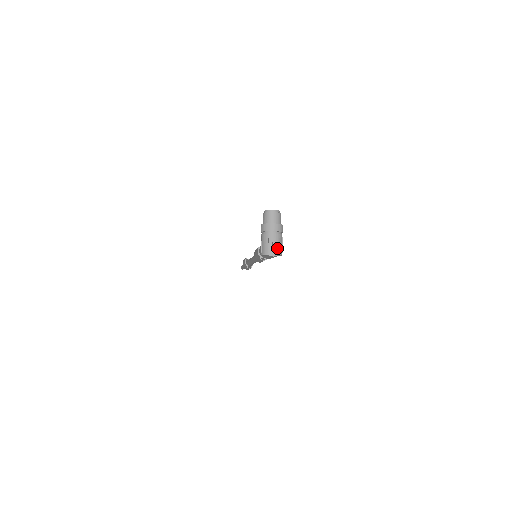
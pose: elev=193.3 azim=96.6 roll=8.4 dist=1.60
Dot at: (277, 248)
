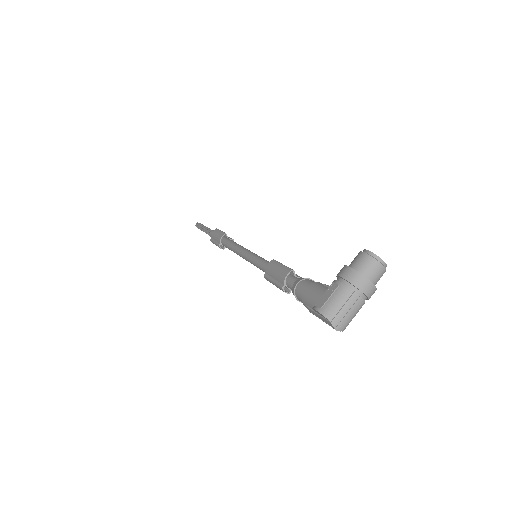
Dot at: (349, 321)
